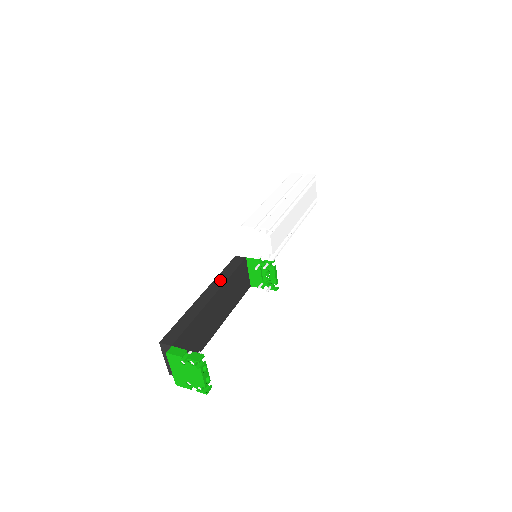
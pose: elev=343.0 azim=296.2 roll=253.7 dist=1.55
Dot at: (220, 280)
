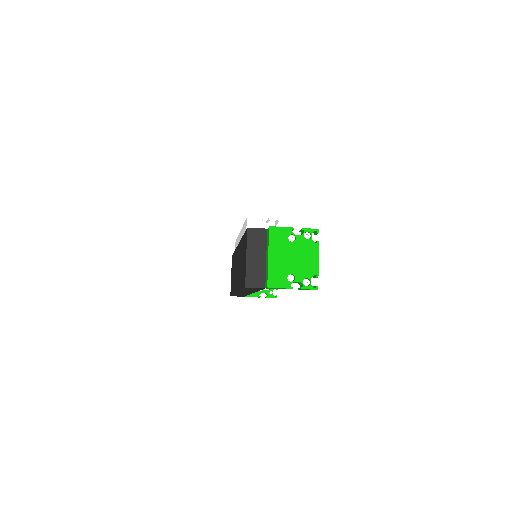
Dot at: occluded
